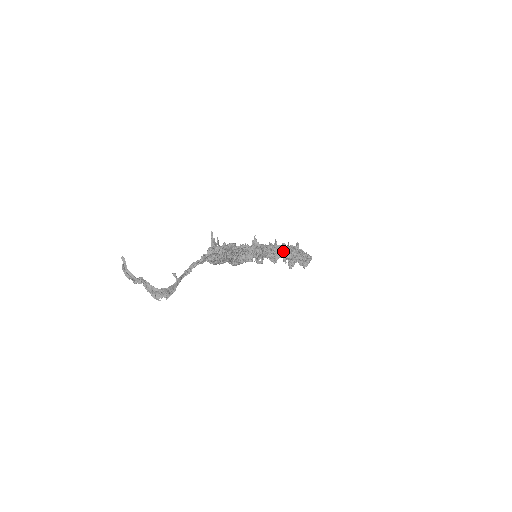
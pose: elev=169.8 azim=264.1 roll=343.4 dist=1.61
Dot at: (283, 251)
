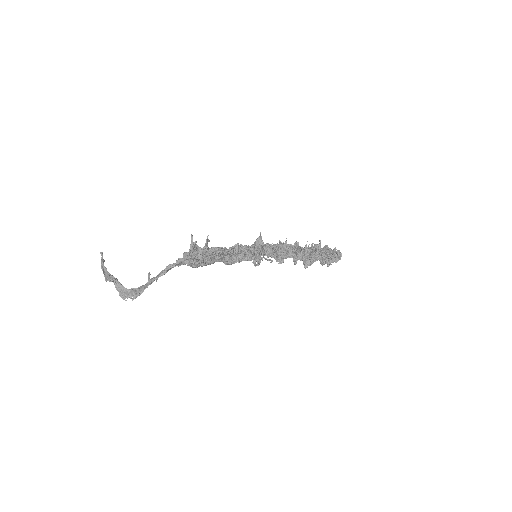
Dot at: (293, 252)
